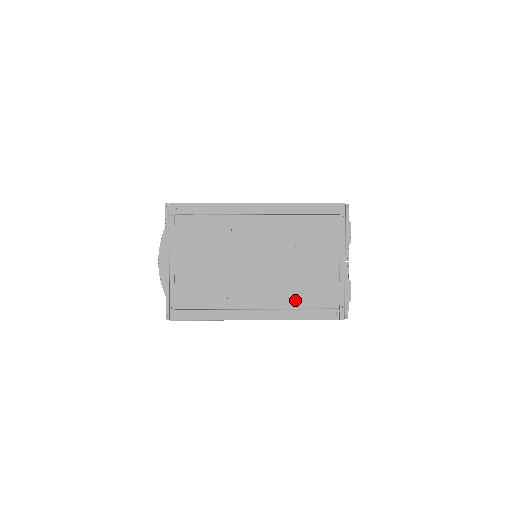
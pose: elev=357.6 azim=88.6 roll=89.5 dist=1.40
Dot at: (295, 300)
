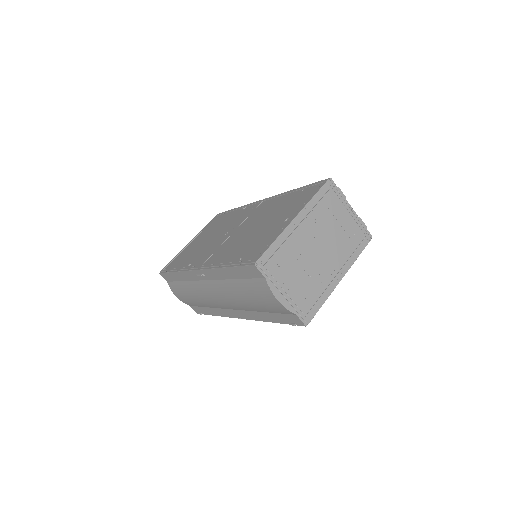
Dot at: (348, 252)
